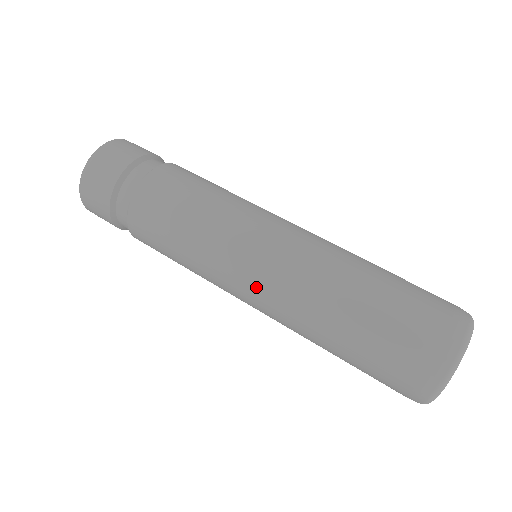
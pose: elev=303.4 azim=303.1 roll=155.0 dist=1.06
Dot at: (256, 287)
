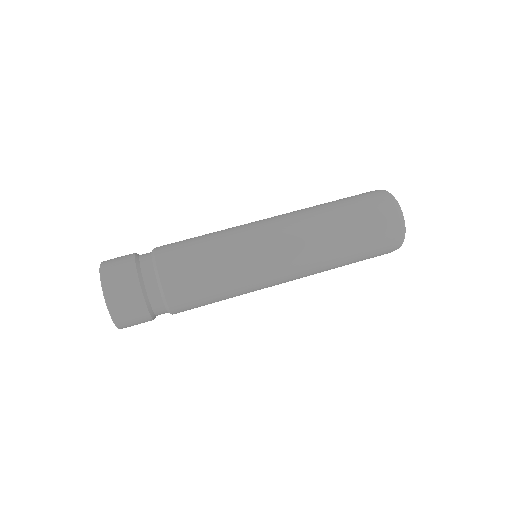
Dot at: (285, 279)
